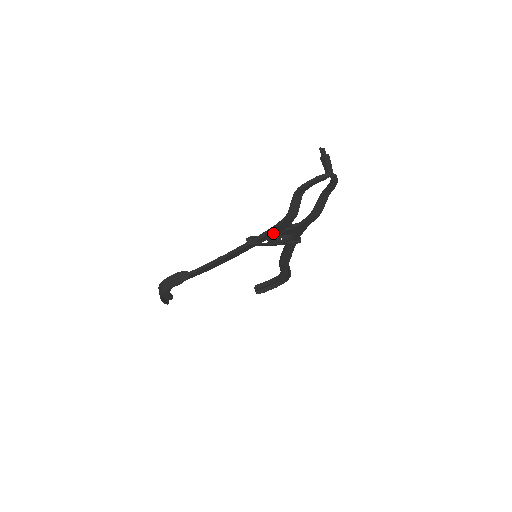
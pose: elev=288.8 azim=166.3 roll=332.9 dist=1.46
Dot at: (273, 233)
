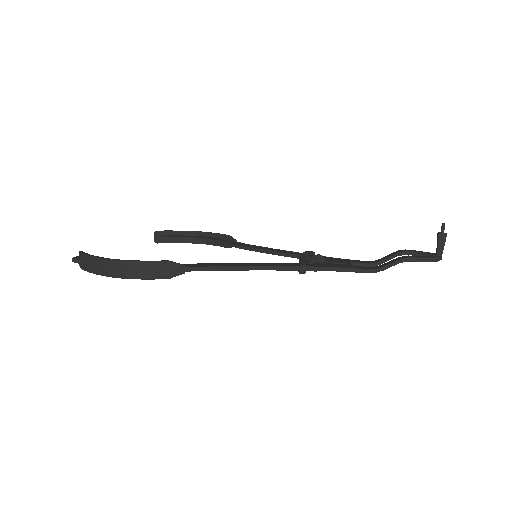
Dot at: (330, 269)
